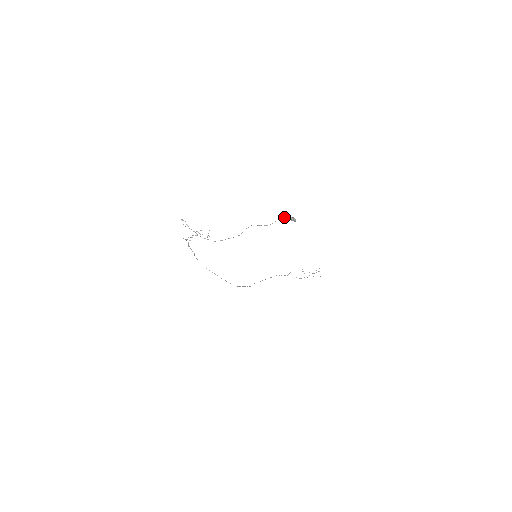
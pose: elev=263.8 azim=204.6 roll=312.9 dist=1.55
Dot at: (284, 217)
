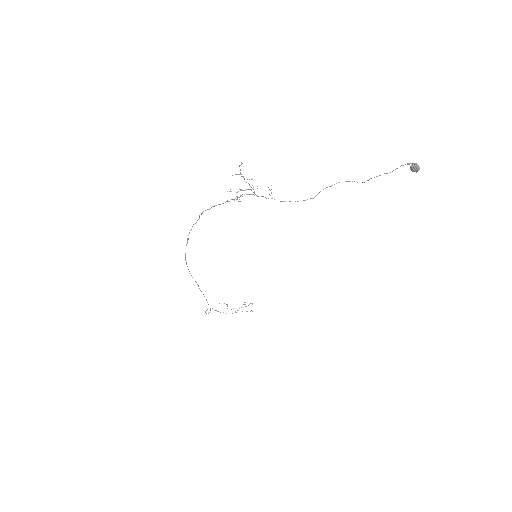
Dot at: occluded
